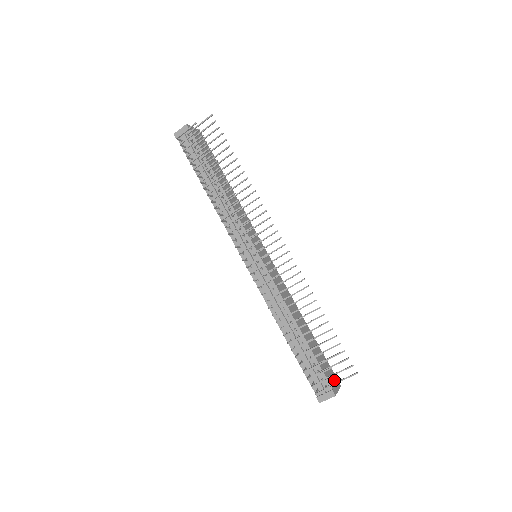
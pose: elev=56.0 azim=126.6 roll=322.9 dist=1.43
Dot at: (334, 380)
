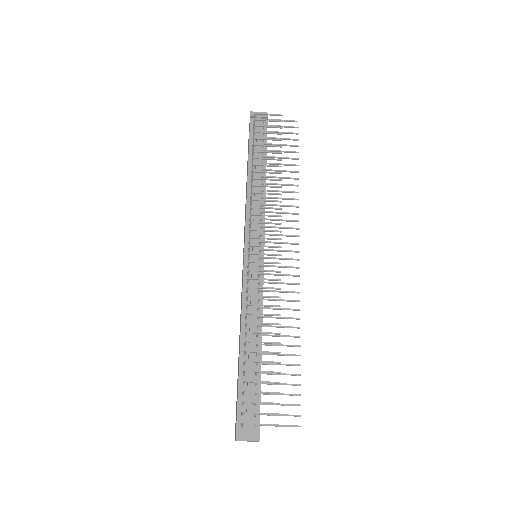
Dot at: occluded
